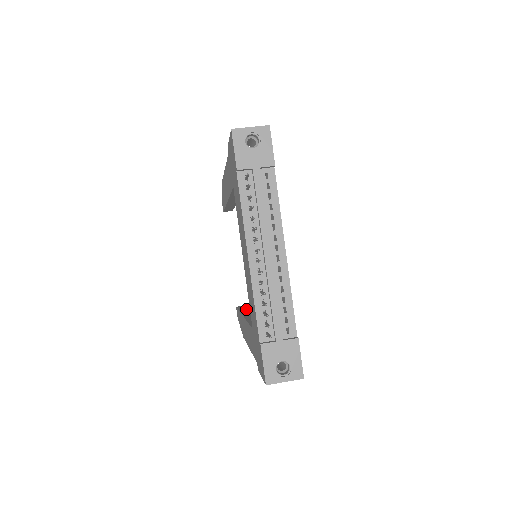
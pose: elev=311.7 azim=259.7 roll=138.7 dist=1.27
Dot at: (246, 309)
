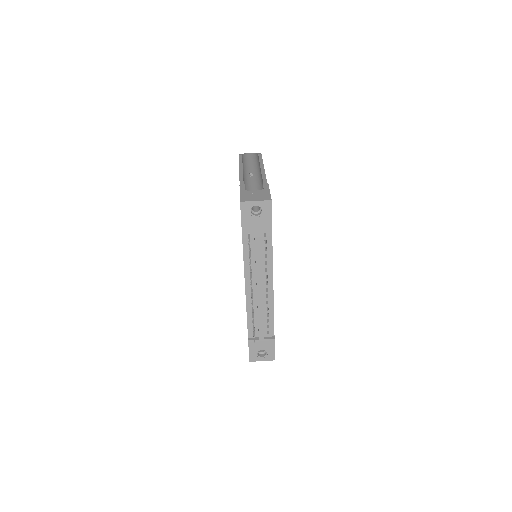
Dot at: occluded
